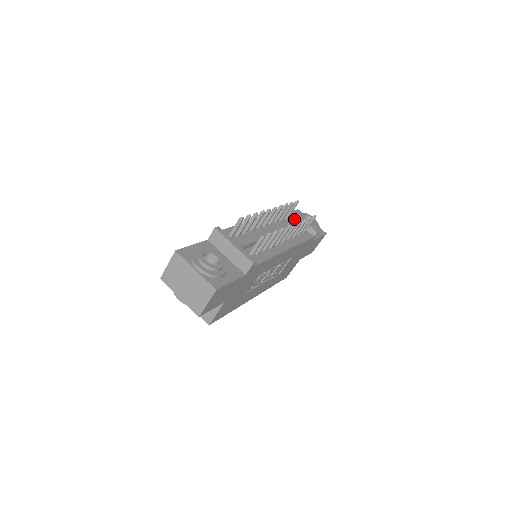
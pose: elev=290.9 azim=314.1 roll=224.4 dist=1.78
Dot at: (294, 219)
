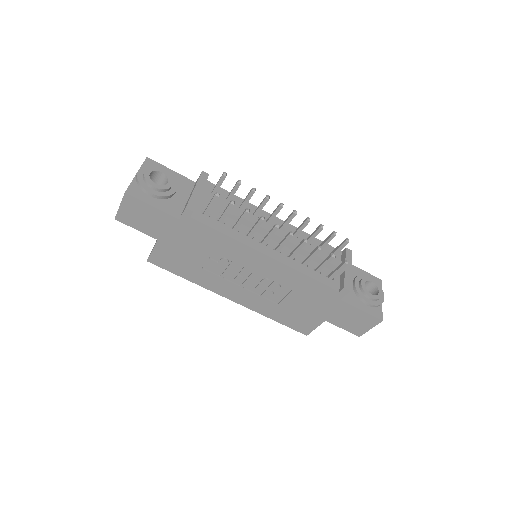
Dot at: occluded
